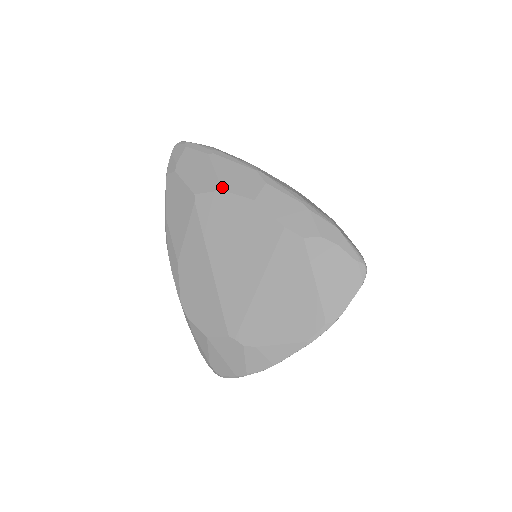
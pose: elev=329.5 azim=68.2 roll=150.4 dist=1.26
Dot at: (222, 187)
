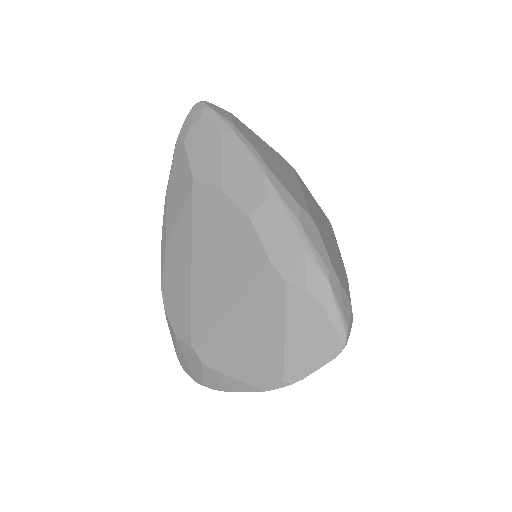
Dot at: (222, 185)
